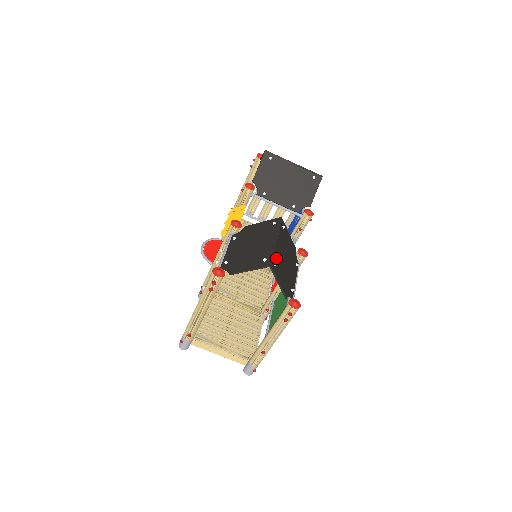
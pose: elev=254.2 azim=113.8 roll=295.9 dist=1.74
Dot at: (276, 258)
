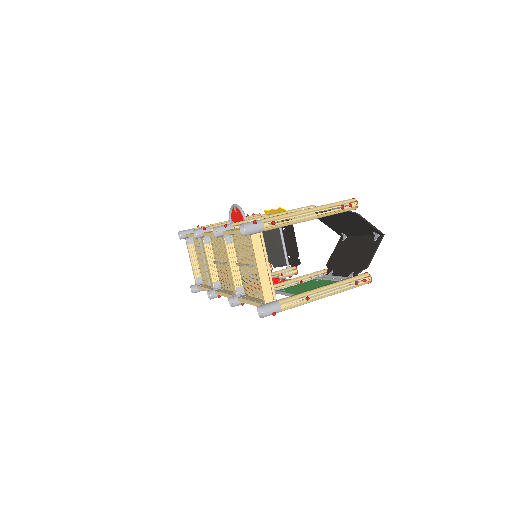
Dot at: (370, 240)
